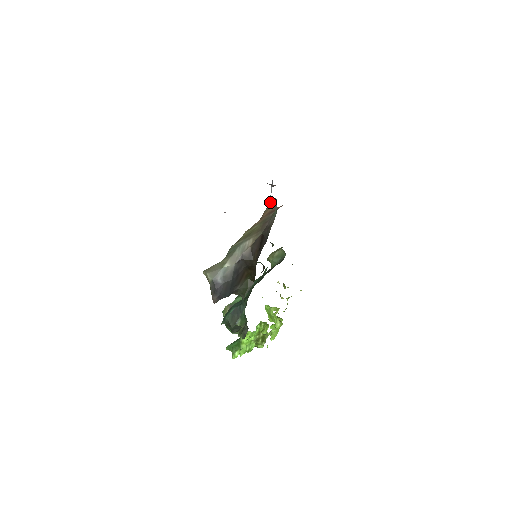
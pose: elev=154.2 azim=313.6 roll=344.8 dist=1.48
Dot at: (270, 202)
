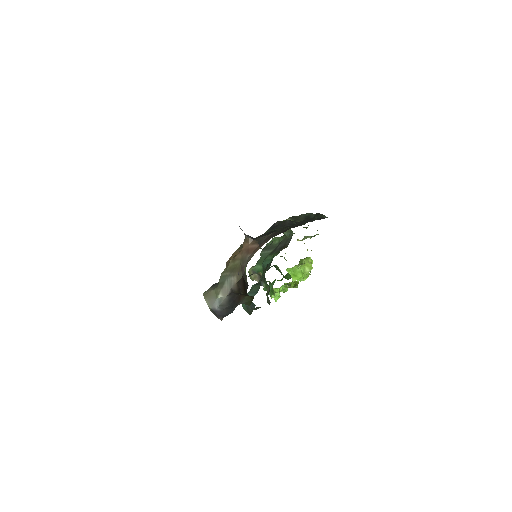
Dot at: (246, 236)
